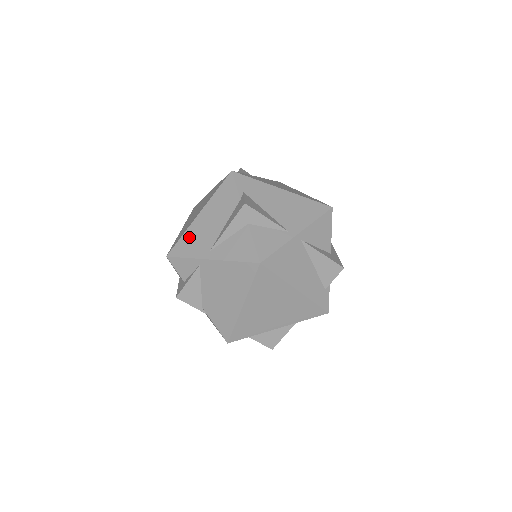
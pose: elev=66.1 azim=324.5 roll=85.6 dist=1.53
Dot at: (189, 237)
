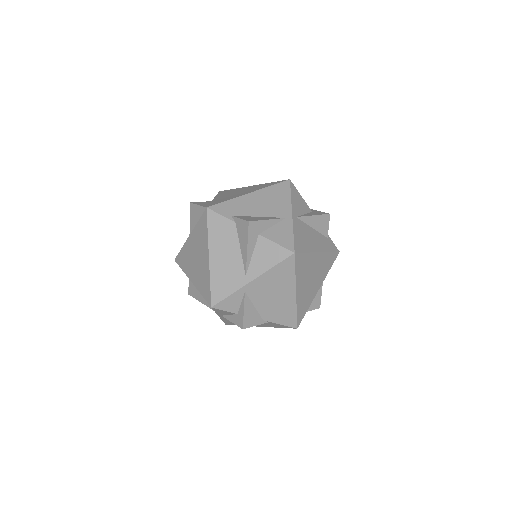
Dot at: (218, 279)
